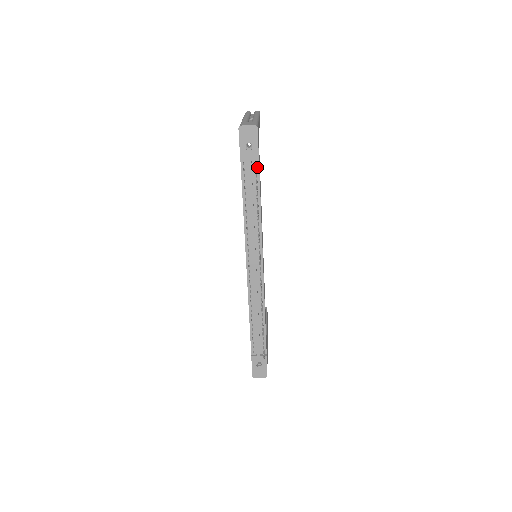
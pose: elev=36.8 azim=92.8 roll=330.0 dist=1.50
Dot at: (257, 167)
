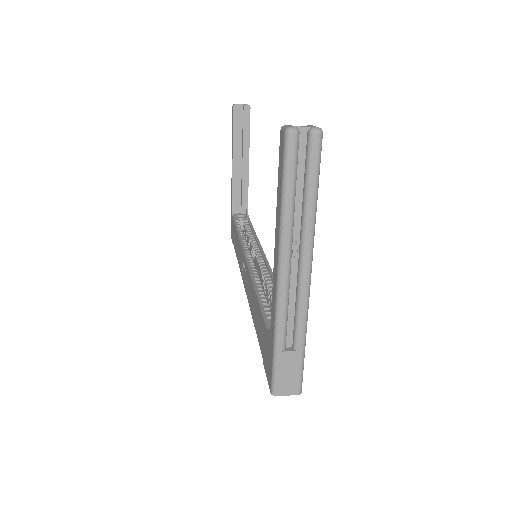
Dot at: occluded
